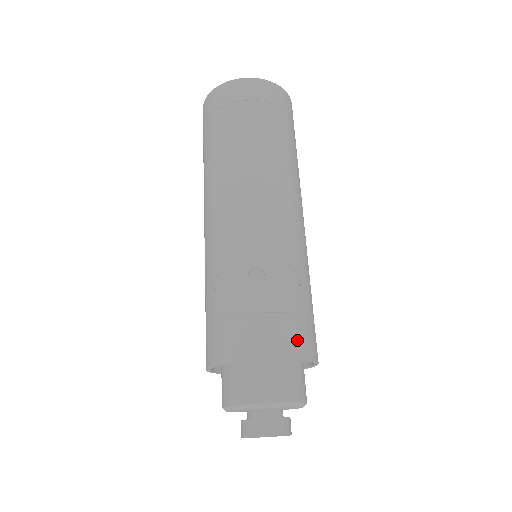
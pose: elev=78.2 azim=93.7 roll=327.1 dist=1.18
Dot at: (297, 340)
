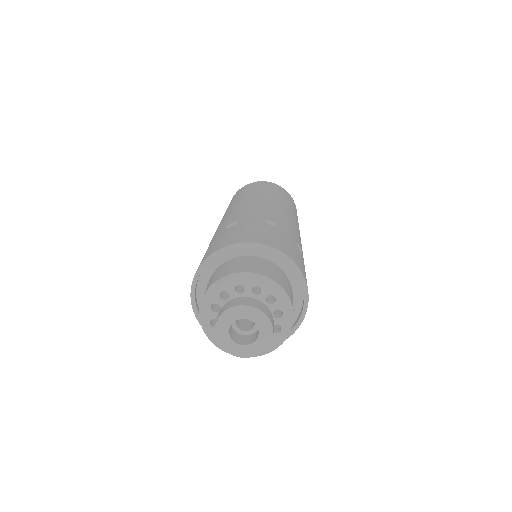
Dot at: (299, 263)
